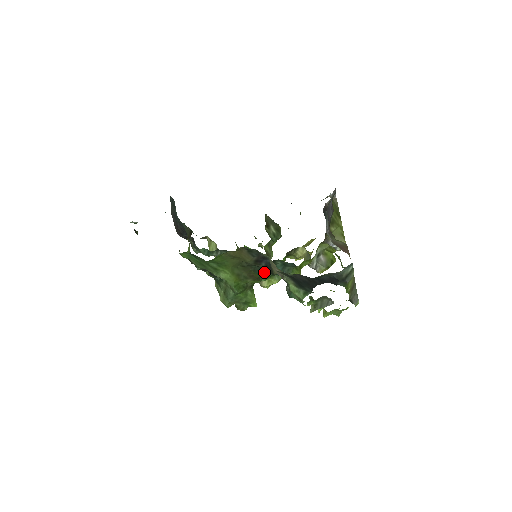
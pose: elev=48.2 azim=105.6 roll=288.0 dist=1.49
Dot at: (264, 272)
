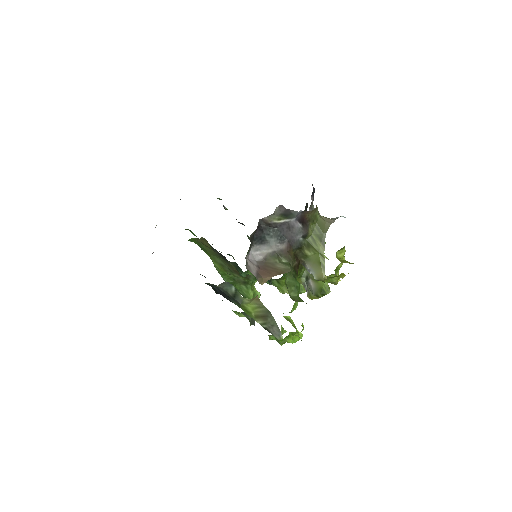
Dot at: (242, 271)
